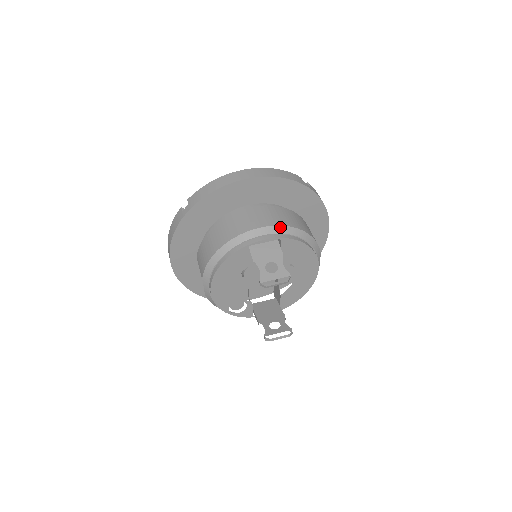
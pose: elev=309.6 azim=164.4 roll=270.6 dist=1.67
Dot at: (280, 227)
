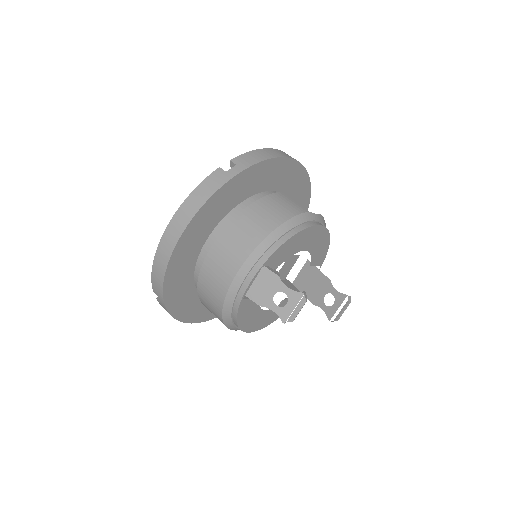
Dot at: (251, 256)
